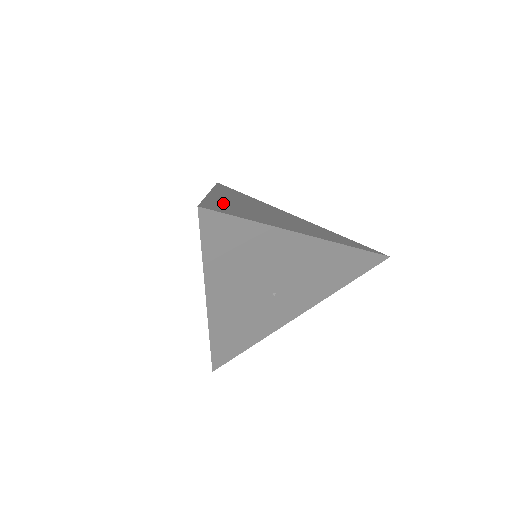
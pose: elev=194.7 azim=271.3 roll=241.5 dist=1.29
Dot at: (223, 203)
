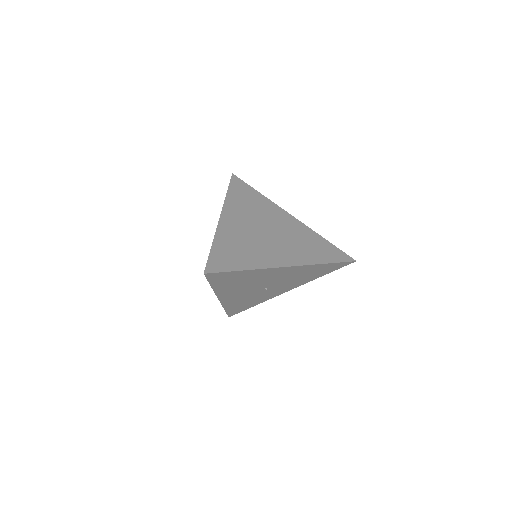
Dot at: (226, 243)
